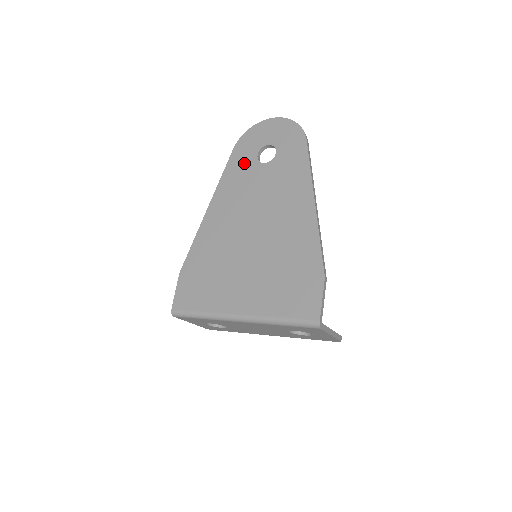
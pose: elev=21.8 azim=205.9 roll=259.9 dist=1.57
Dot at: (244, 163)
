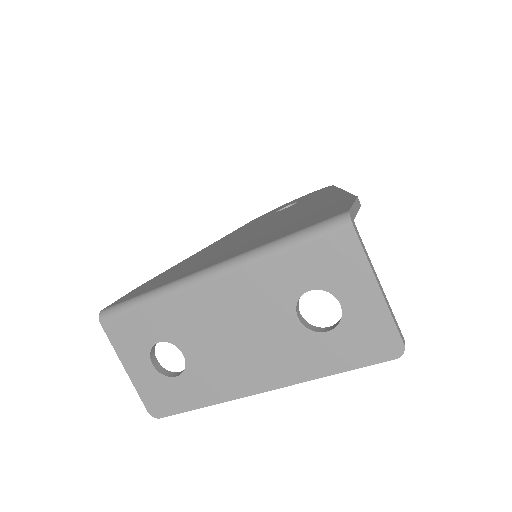
Dot at: (259, 219)
